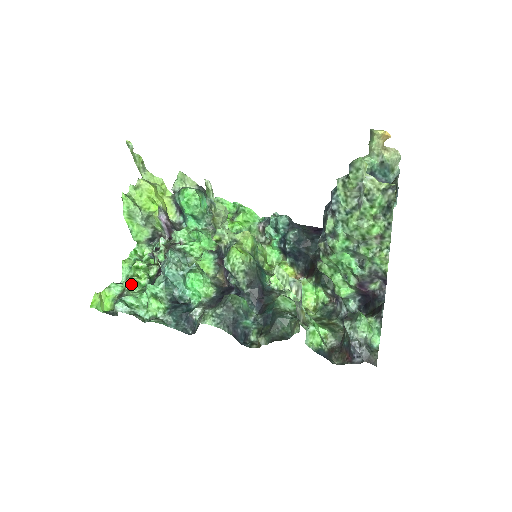
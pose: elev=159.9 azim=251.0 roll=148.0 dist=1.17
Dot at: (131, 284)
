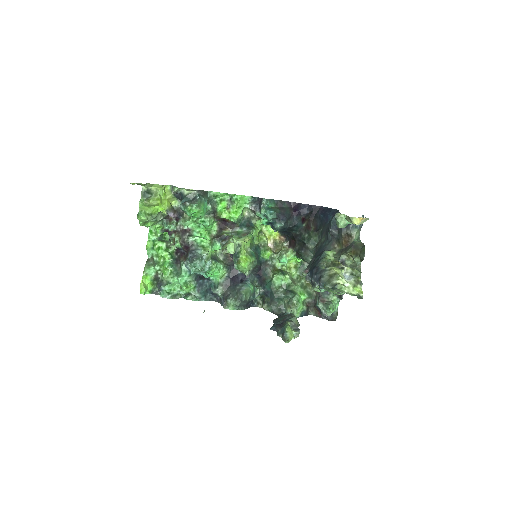
Dot at: (163, 273)
